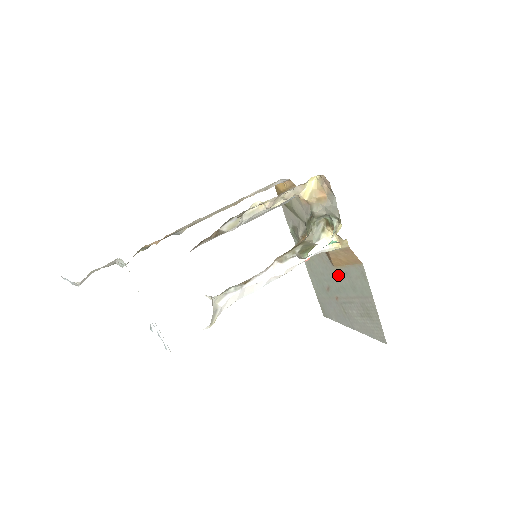
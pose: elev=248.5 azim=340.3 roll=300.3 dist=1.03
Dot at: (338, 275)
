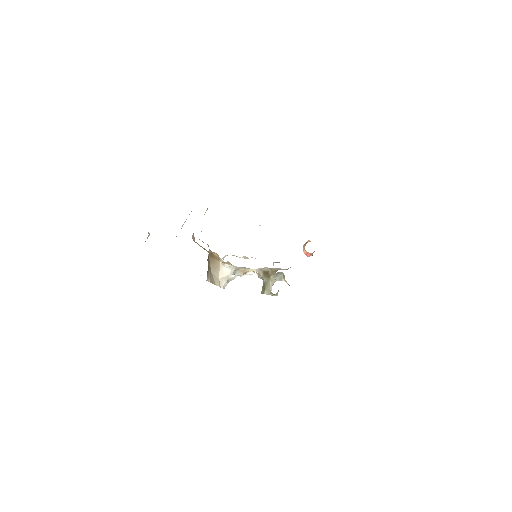
Dot at: occluded
